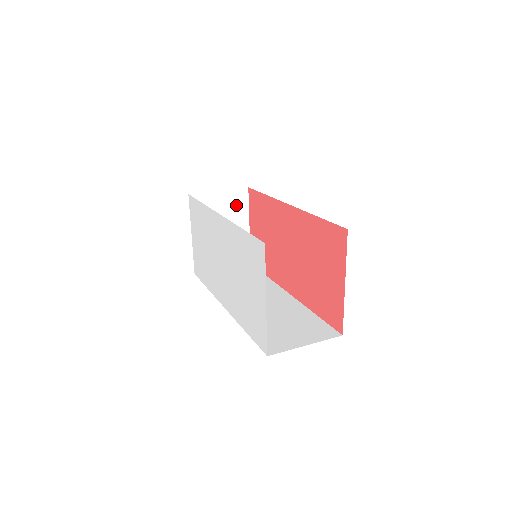
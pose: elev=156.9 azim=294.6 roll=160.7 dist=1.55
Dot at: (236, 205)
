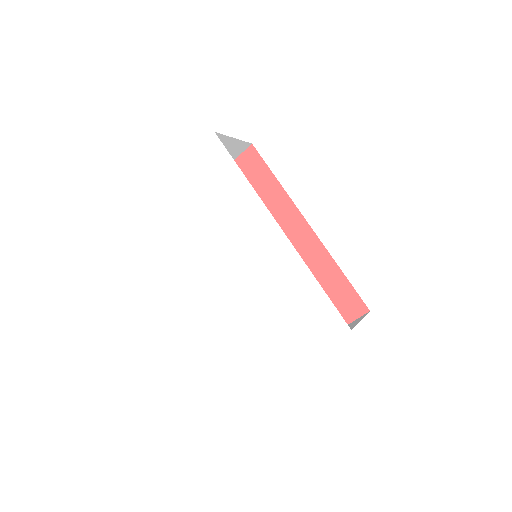
Dot at: (230, 154)
